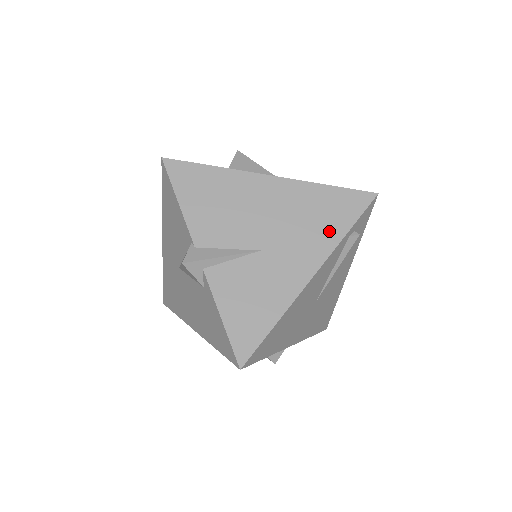
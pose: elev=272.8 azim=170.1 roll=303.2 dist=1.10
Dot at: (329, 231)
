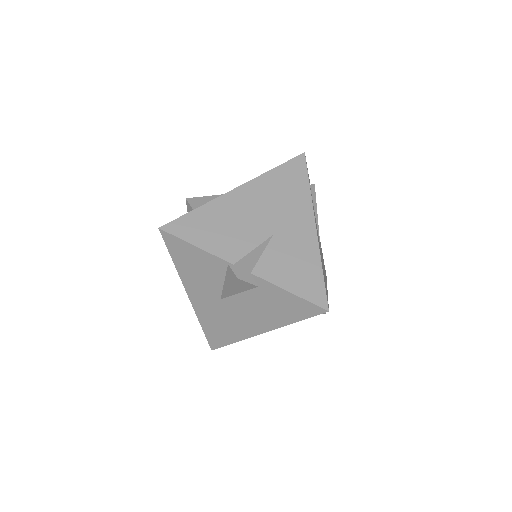
Dot at: (299, 193)
